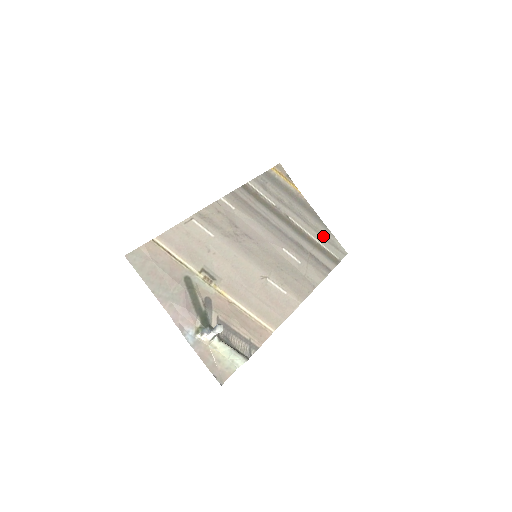
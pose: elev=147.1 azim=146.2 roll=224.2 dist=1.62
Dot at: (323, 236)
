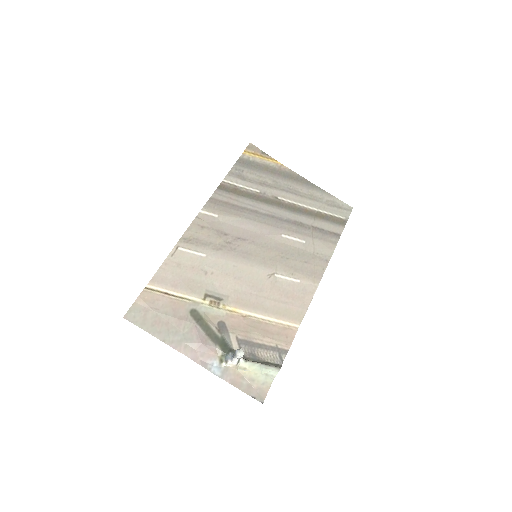
Dot at: (321, 201)
